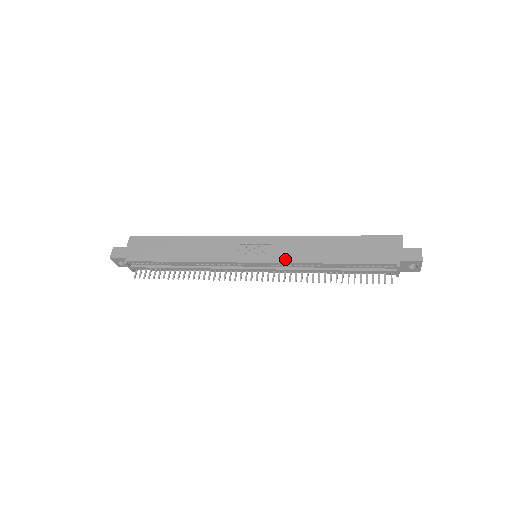
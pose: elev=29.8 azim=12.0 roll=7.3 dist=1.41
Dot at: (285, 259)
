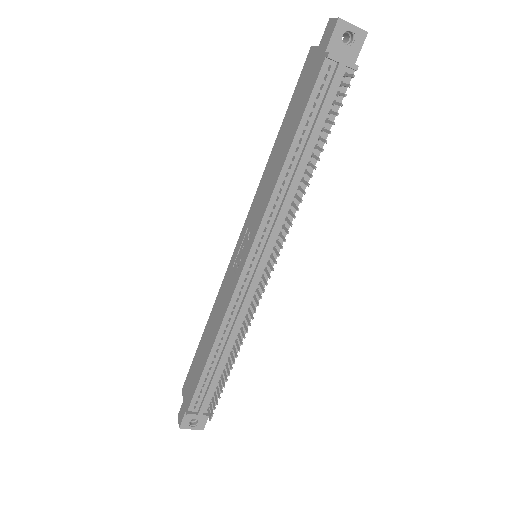
Dot at: (261, 216)
